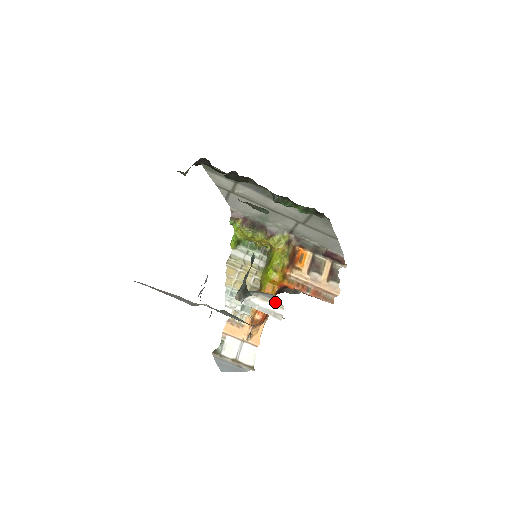
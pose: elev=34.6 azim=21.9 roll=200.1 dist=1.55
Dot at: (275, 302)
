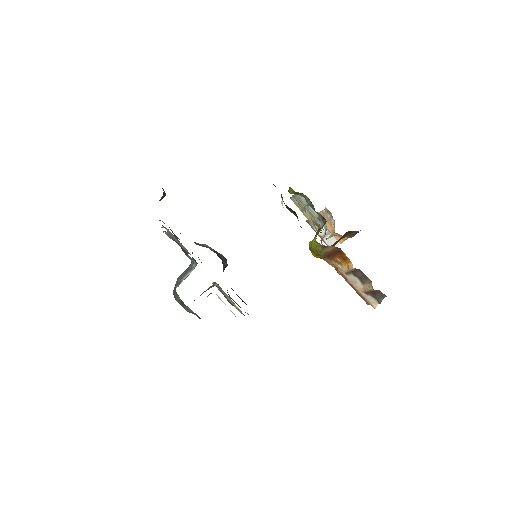
Dot at: occluded
